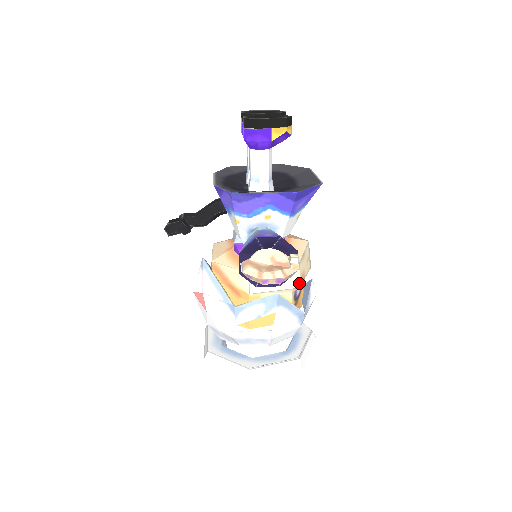
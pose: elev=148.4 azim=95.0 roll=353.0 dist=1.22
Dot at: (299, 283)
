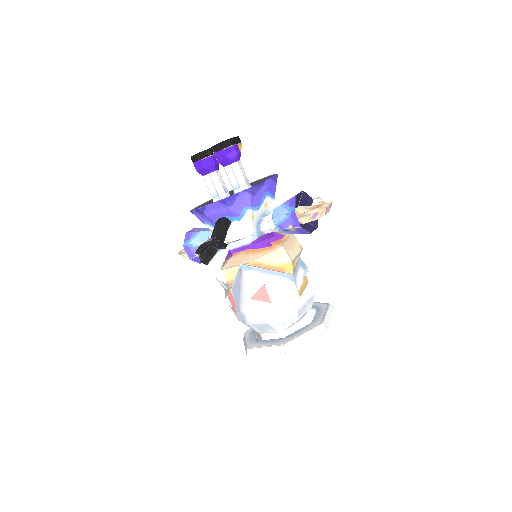
Dot at: (301, 246)
